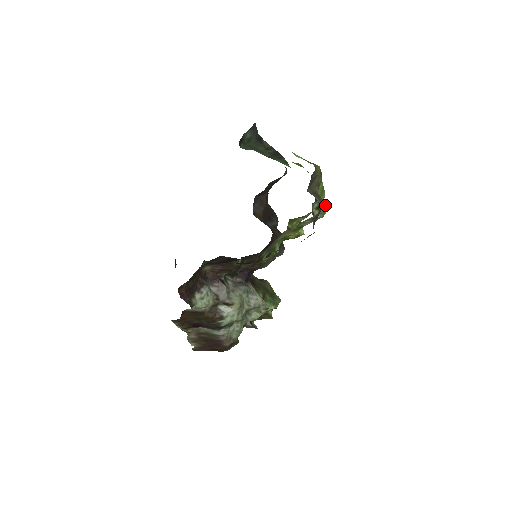
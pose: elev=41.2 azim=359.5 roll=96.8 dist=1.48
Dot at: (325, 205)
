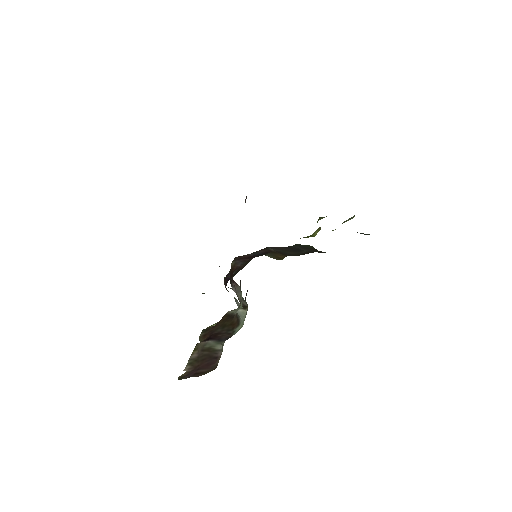
Dot at: occluded
